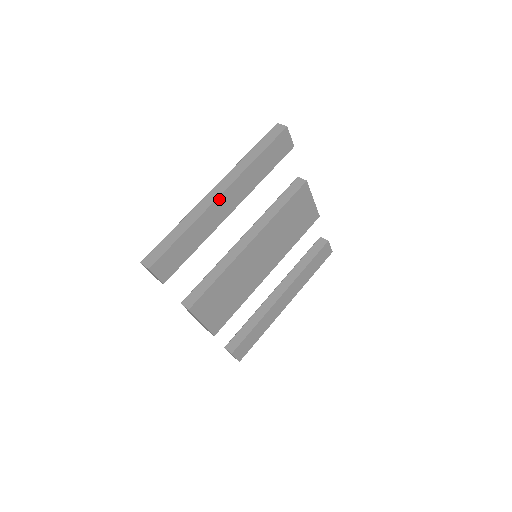
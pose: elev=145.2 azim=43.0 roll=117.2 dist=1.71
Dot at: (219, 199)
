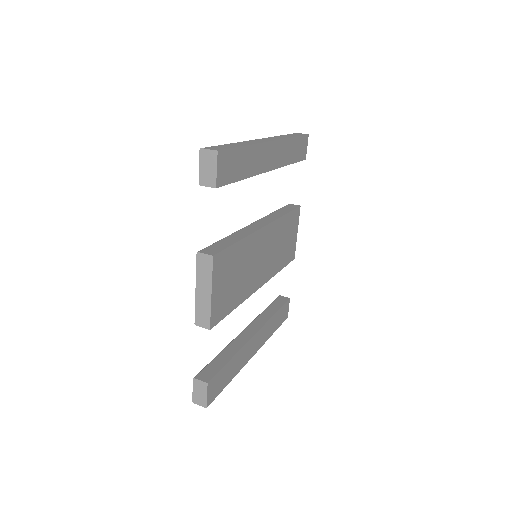
Dot at: (270, 144)
